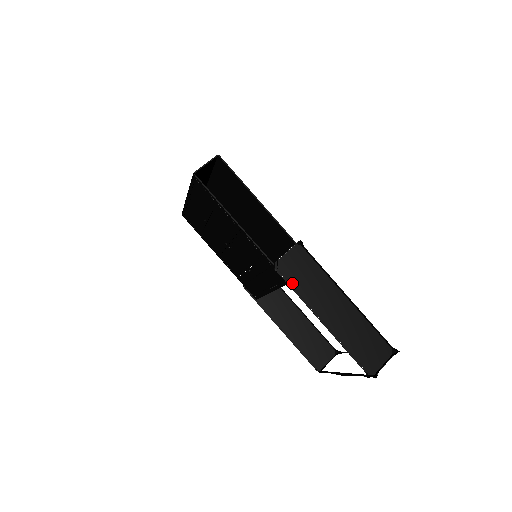
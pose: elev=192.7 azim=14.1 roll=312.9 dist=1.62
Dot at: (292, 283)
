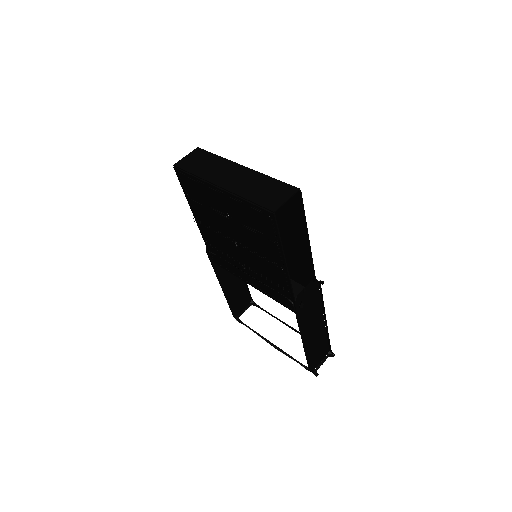
Dot at: (300, 315)
